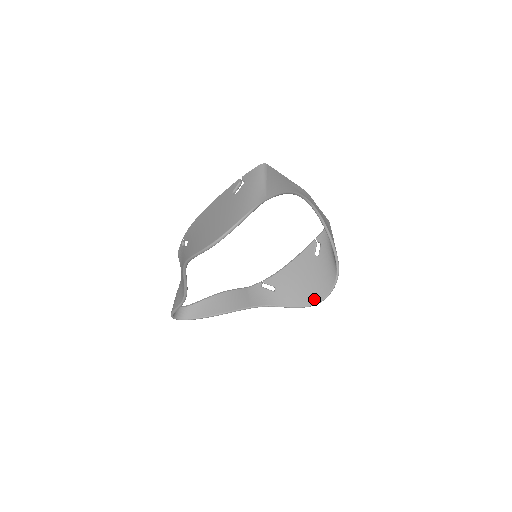
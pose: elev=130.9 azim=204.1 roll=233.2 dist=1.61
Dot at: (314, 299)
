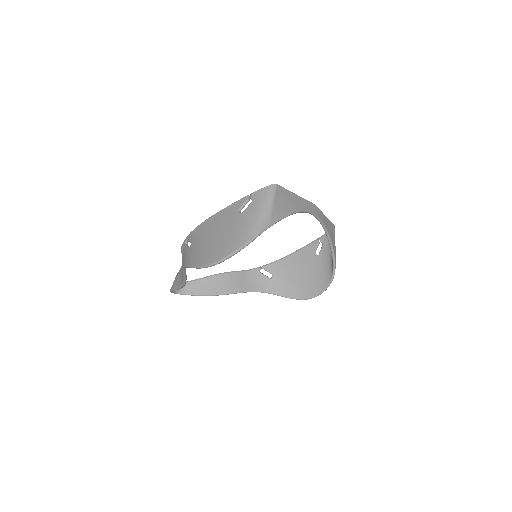
Dot at: (306, 294)
